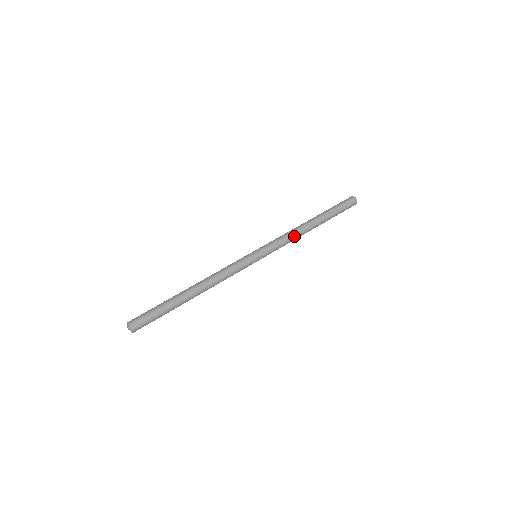
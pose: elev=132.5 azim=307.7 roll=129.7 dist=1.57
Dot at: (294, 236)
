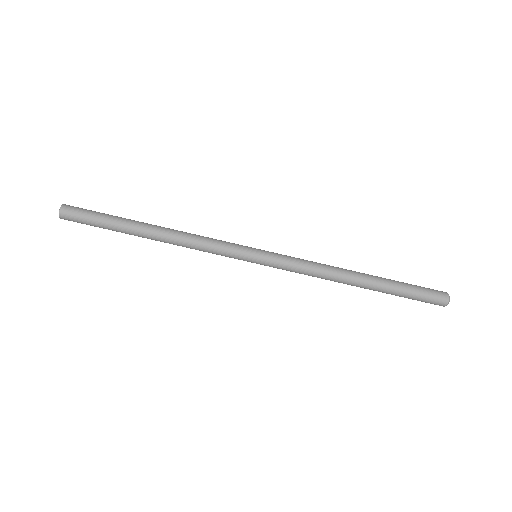
Dot at: (319, 277)
